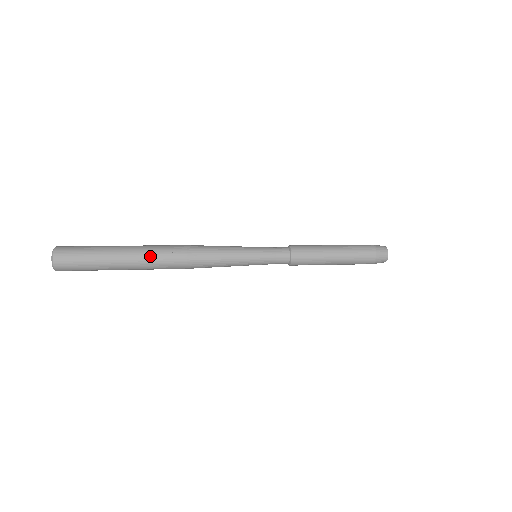
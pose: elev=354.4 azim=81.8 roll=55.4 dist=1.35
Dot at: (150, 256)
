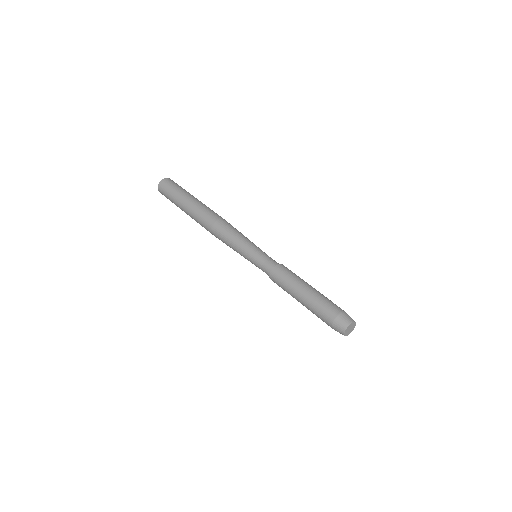
Dot at: (195, 220)
